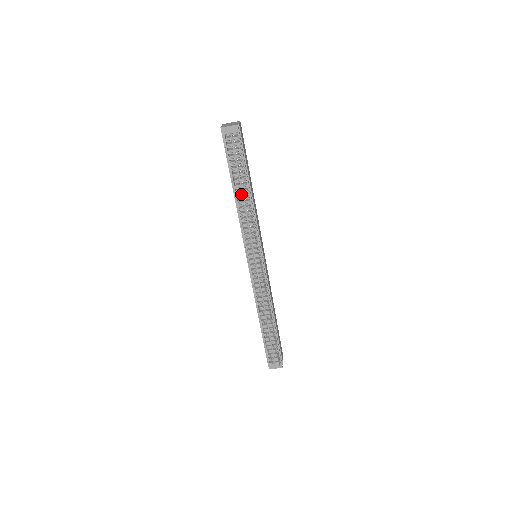
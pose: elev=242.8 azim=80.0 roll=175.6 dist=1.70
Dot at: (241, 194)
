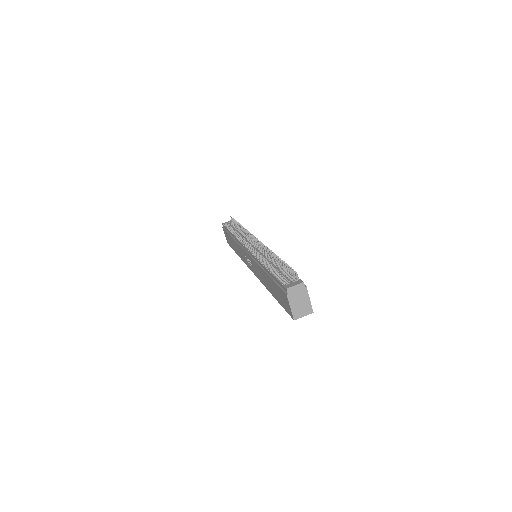
Dot at: occluded
